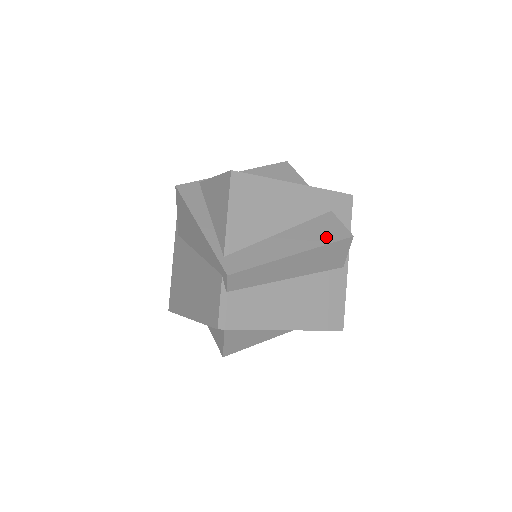
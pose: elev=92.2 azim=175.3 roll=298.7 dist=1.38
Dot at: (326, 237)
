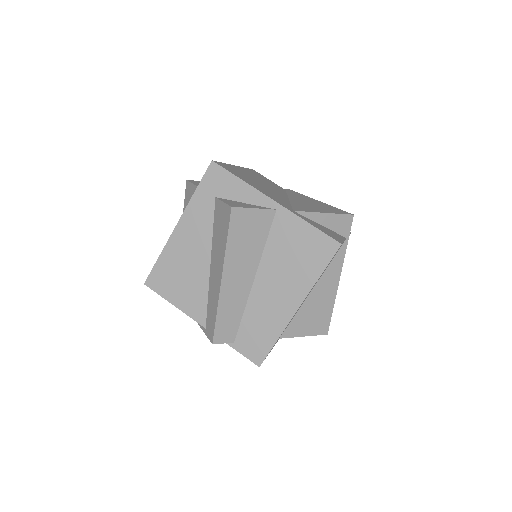
Dot at: (223, 234)
